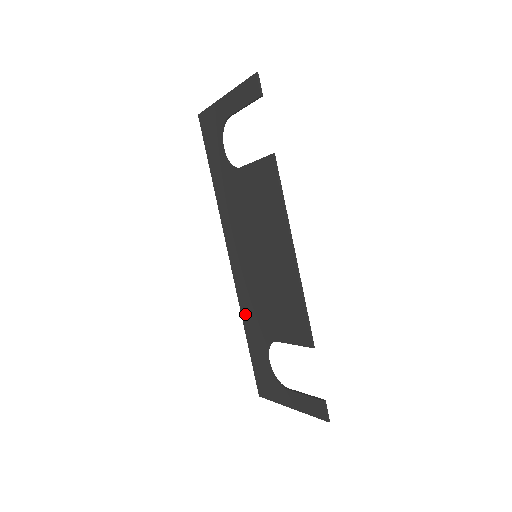
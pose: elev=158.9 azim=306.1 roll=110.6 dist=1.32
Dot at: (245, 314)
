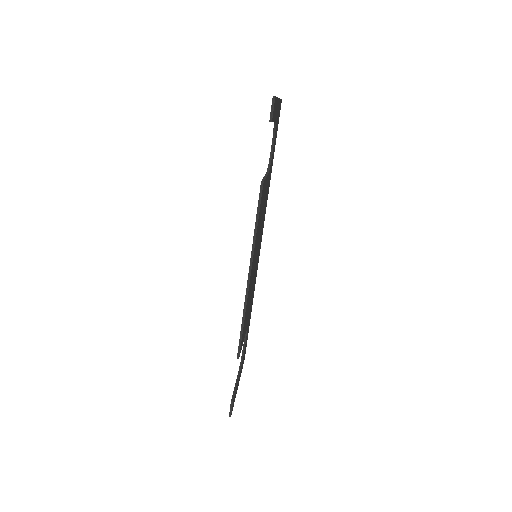
Dot at: occluded
